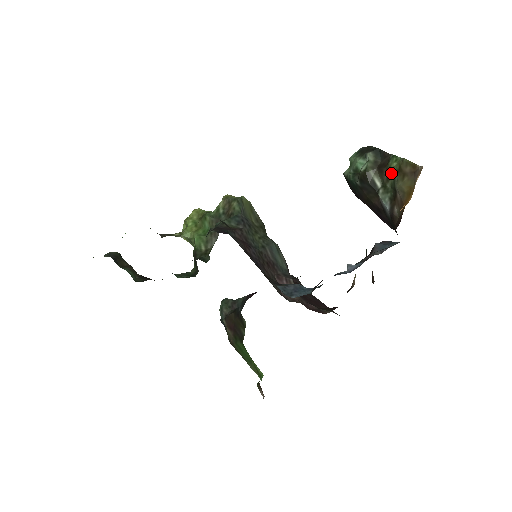
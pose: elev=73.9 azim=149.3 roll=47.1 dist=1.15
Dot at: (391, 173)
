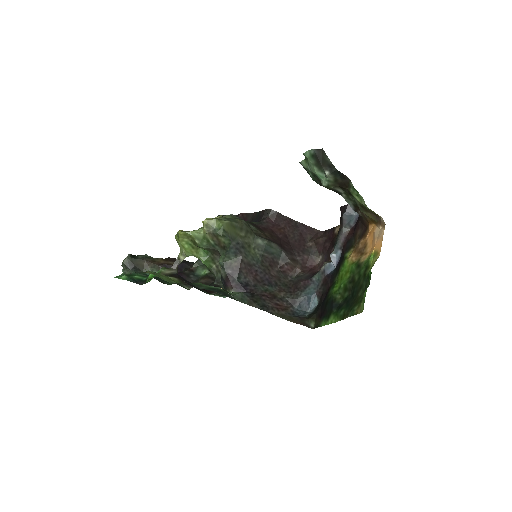
Dot at: (353, 197)
